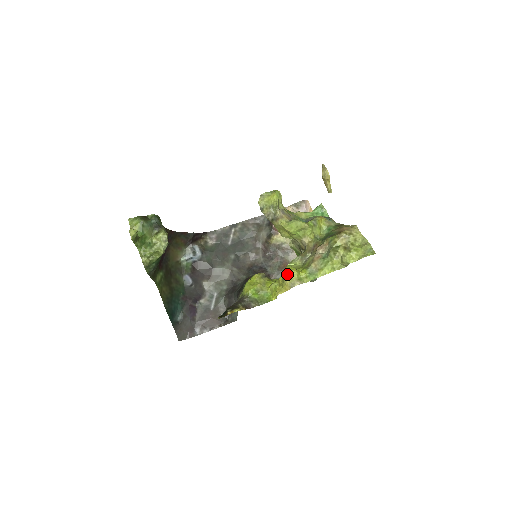
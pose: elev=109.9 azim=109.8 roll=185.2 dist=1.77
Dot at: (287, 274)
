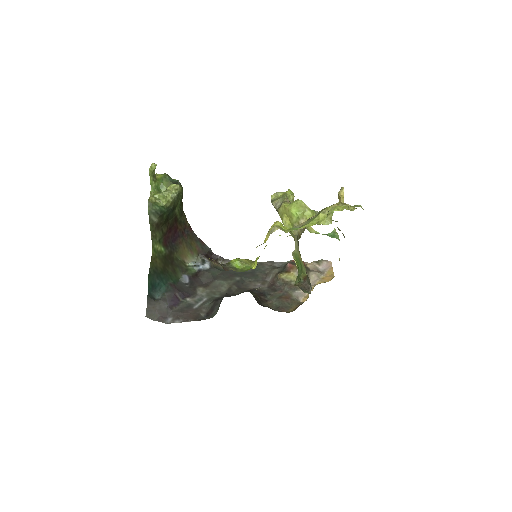
Dot at: (271, 226)
